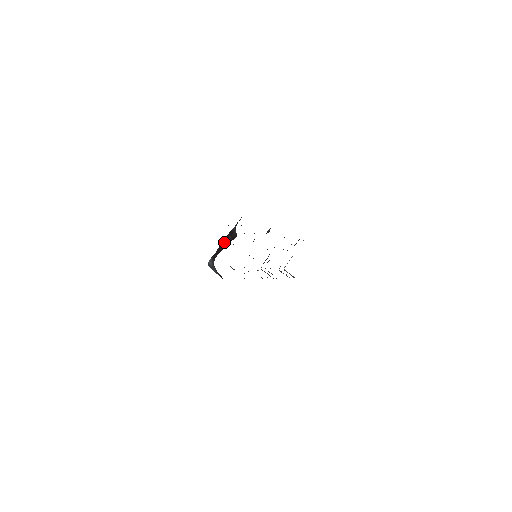
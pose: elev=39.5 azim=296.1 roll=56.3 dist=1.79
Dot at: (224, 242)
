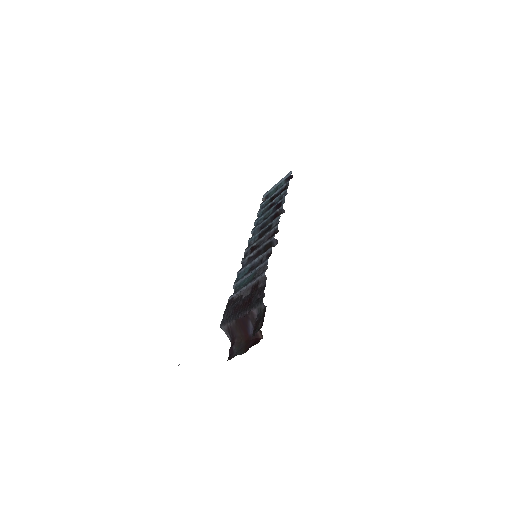
Dot at: (243, 325)
